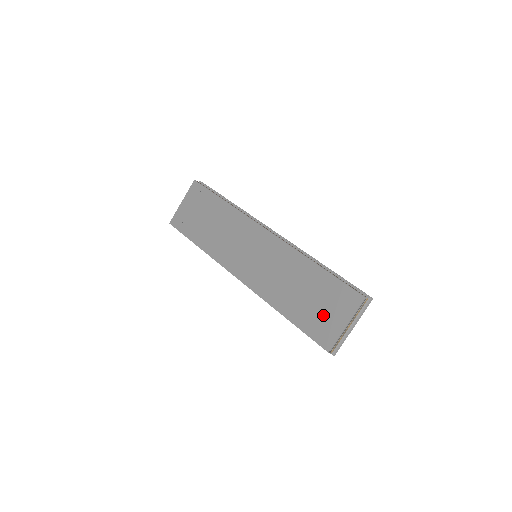
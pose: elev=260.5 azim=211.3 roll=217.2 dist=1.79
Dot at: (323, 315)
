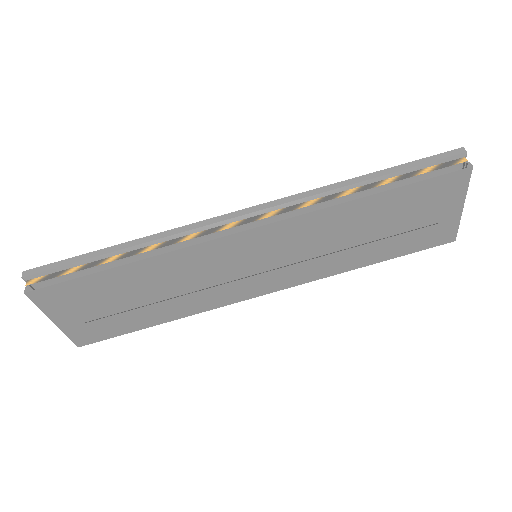
Dot at: (424, 225)
